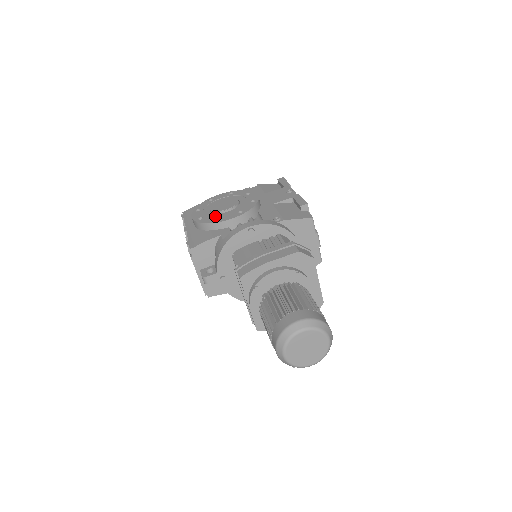
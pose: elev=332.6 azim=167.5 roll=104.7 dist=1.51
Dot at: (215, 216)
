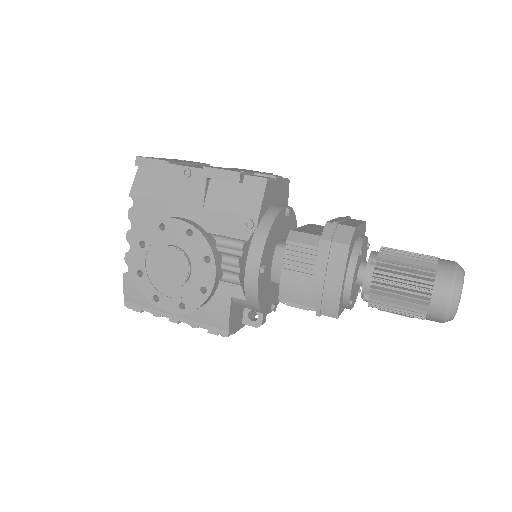
Dot at: (191, 289)
